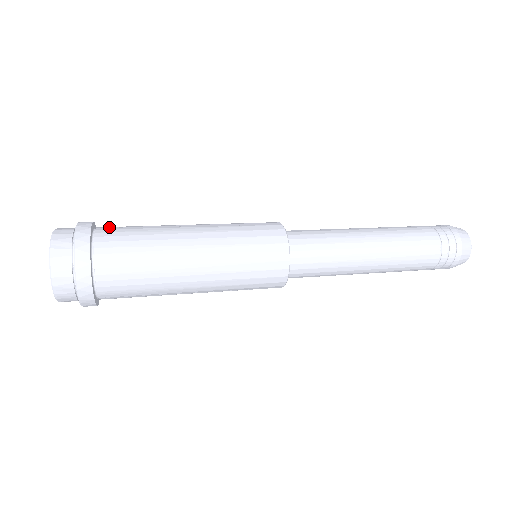
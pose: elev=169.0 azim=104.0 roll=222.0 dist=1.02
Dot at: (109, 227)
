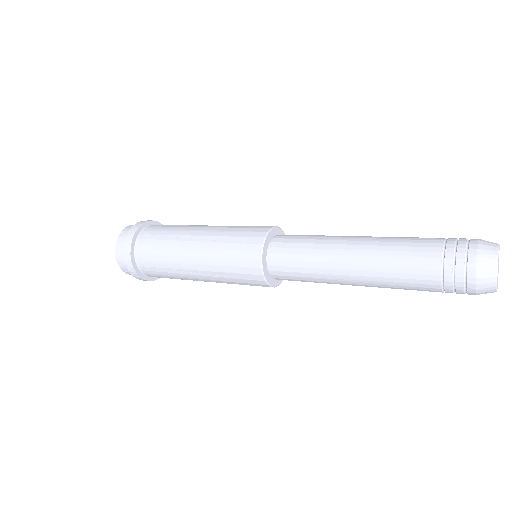
Dot at: occluded
